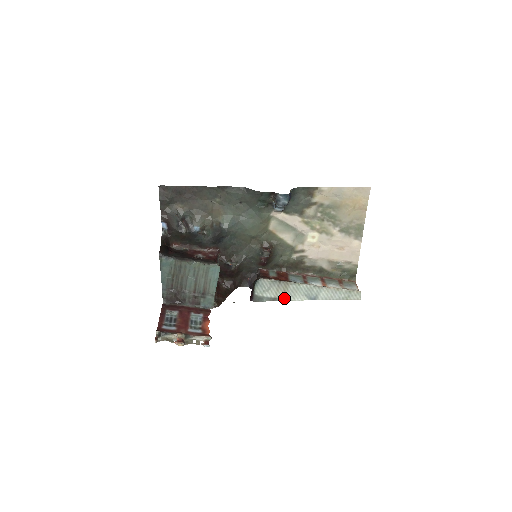
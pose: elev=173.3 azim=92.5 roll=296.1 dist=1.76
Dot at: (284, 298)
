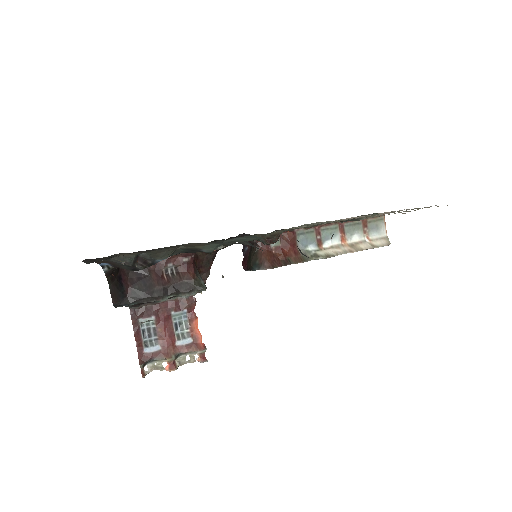
Dot at: occluded
